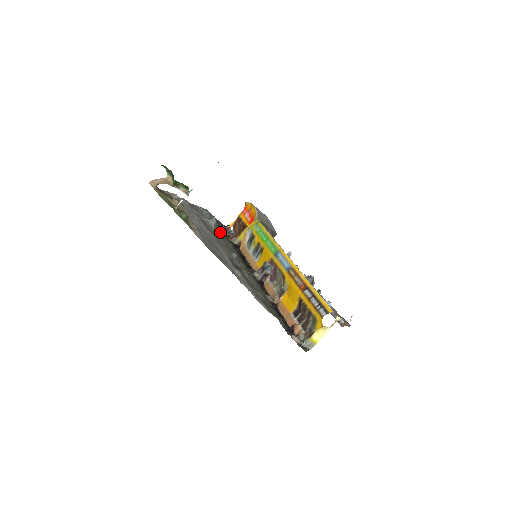
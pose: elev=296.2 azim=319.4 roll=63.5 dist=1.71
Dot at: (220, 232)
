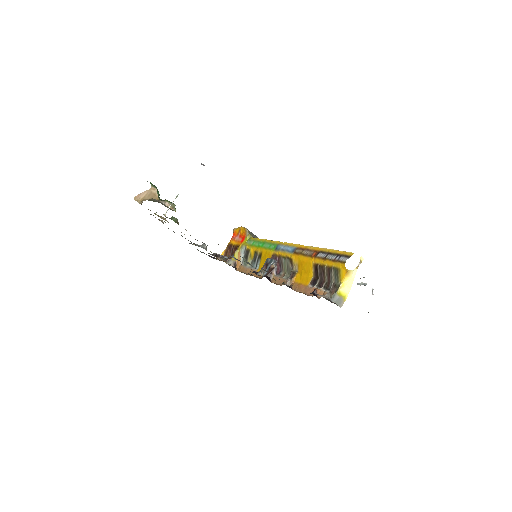
Dot at: occluded
